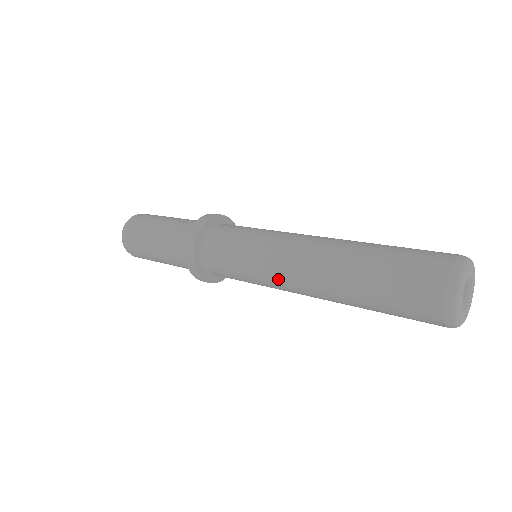
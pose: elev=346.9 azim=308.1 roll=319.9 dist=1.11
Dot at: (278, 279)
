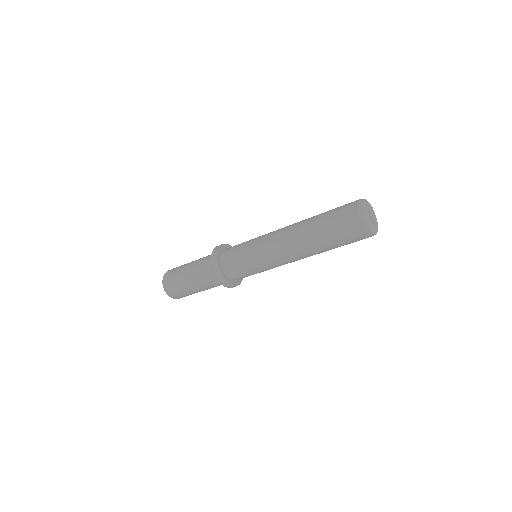
Dot at: (270, 239)
